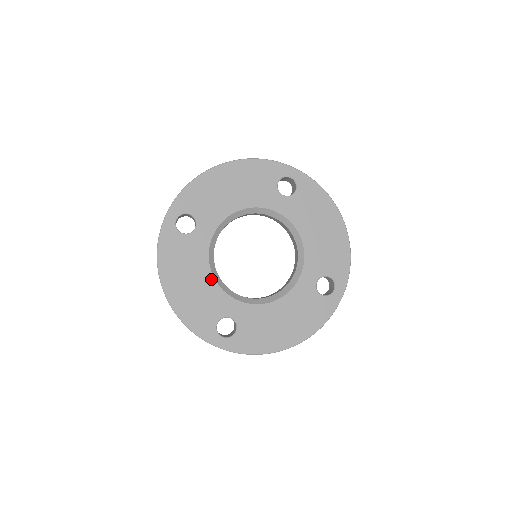
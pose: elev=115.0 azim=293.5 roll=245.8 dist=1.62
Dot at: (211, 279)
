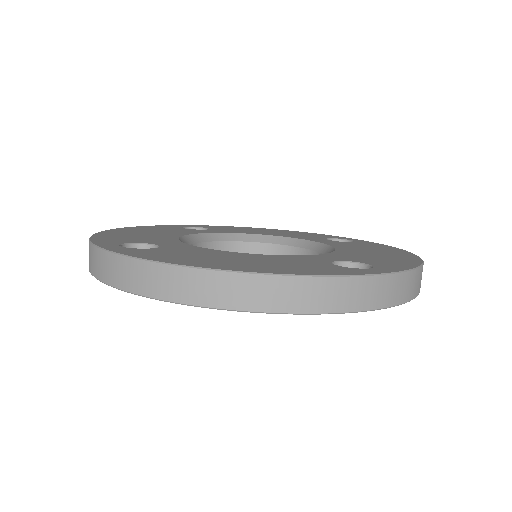
Dot at: (175, 236)
